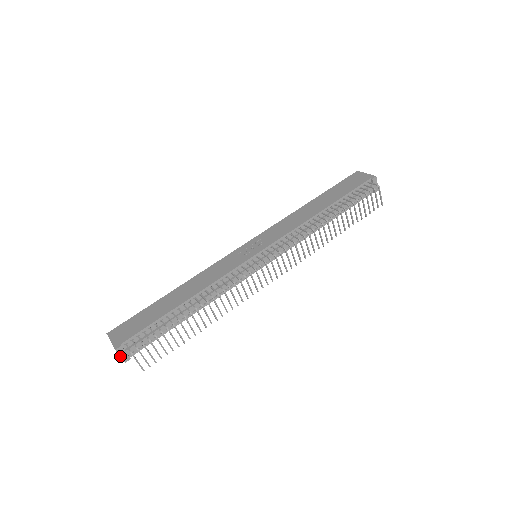
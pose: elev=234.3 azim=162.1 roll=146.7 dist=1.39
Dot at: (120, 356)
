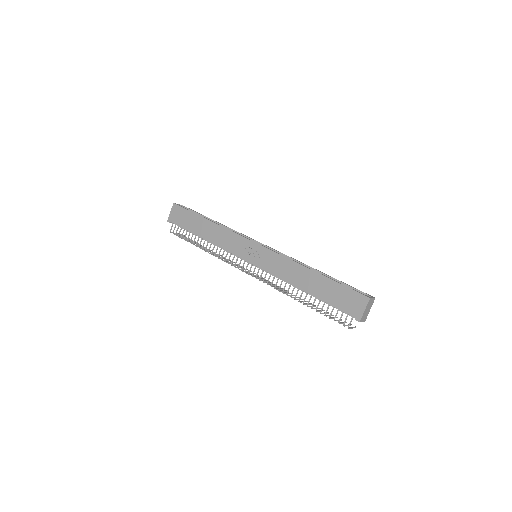
Dot at: occluded
